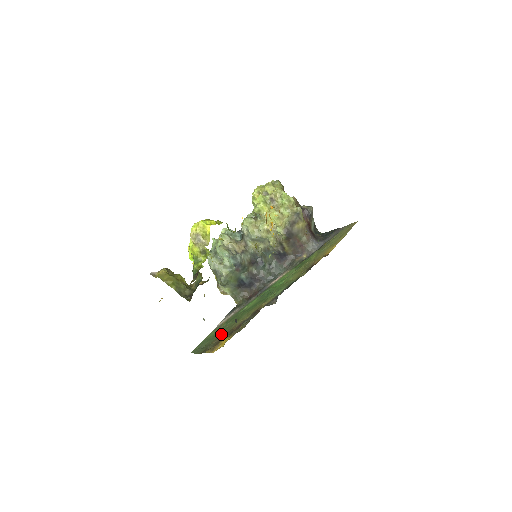
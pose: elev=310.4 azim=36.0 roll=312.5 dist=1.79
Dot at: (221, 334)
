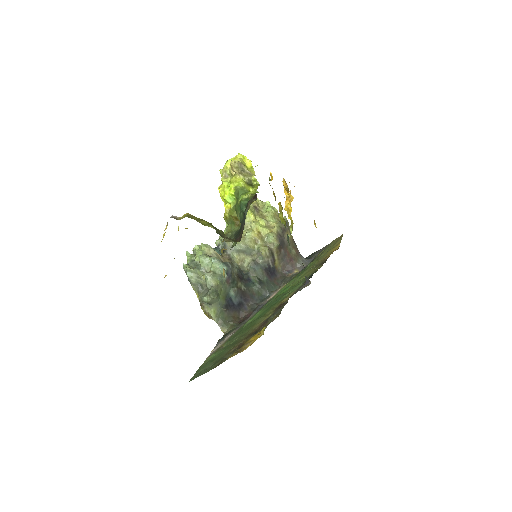
Dot at: (235, 343)
